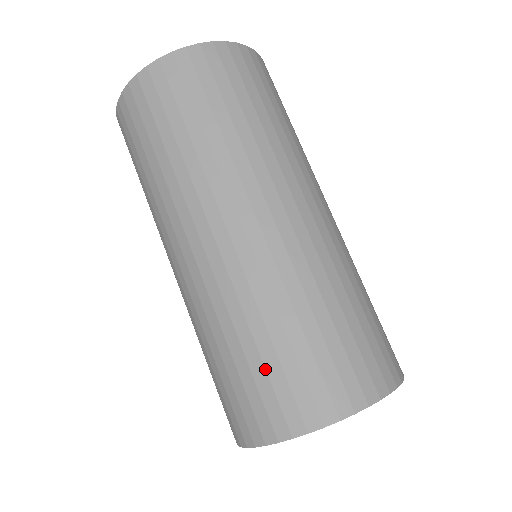
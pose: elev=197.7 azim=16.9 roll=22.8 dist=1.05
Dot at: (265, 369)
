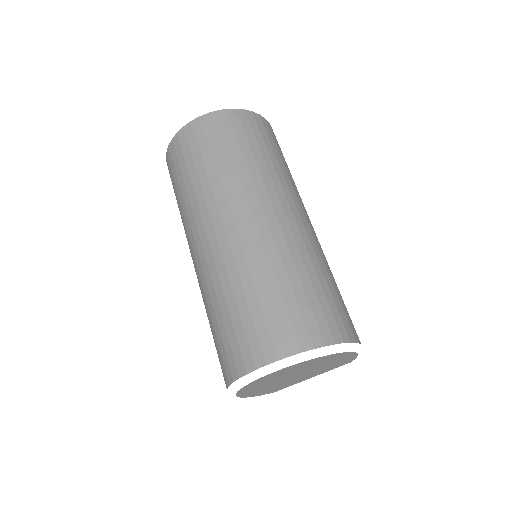
Dot at: (273, 306)
